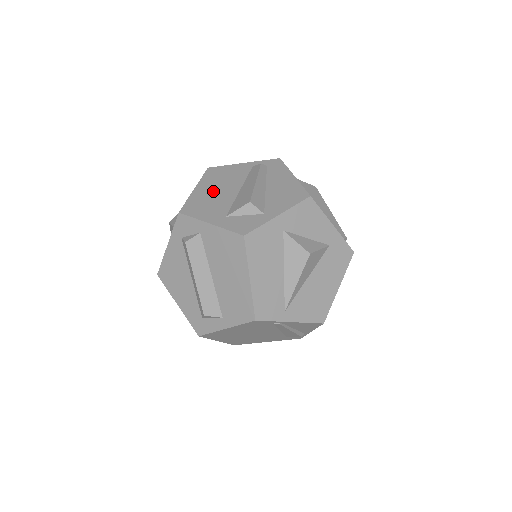
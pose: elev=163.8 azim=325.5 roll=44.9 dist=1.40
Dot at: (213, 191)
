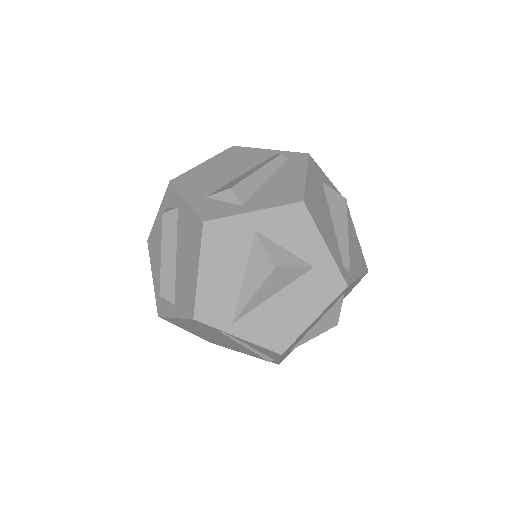
Dot at: (216, 169)
